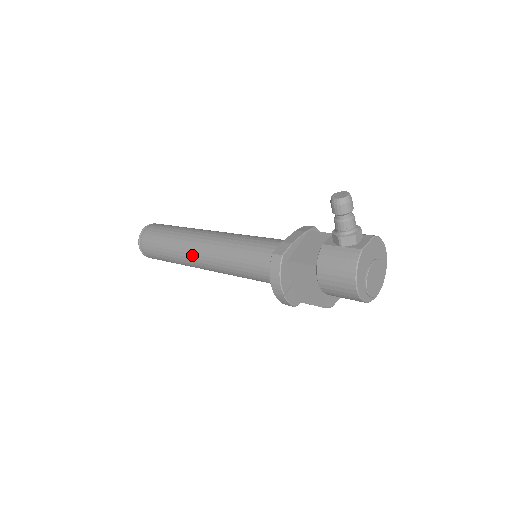
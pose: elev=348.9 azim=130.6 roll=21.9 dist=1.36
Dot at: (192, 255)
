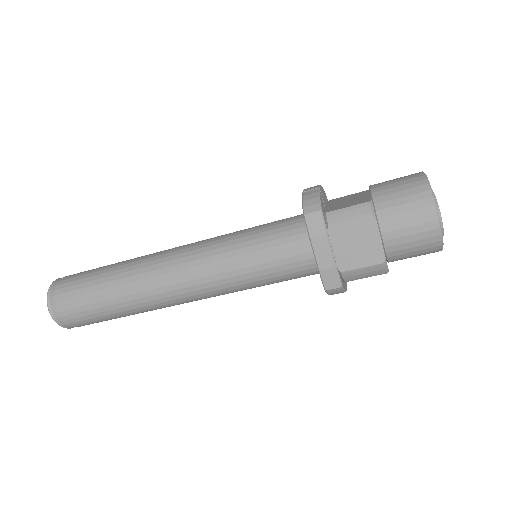
Dot at: occluded
